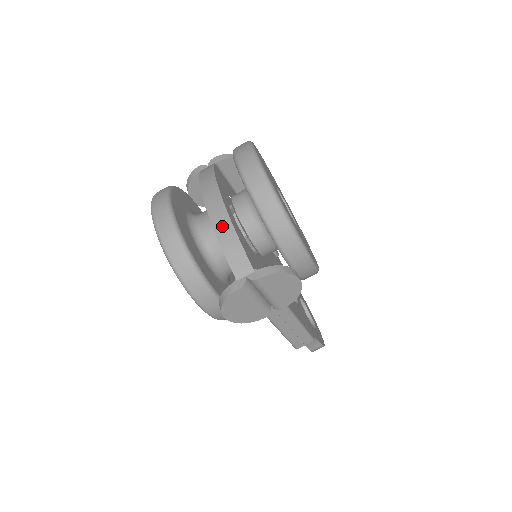
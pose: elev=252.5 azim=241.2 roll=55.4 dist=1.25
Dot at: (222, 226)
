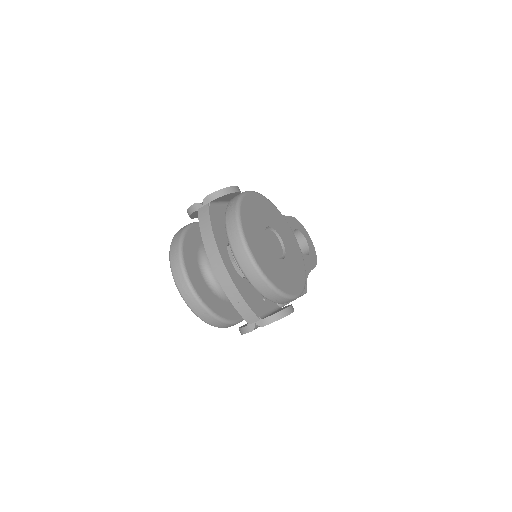
Dot at: (231, 291)
